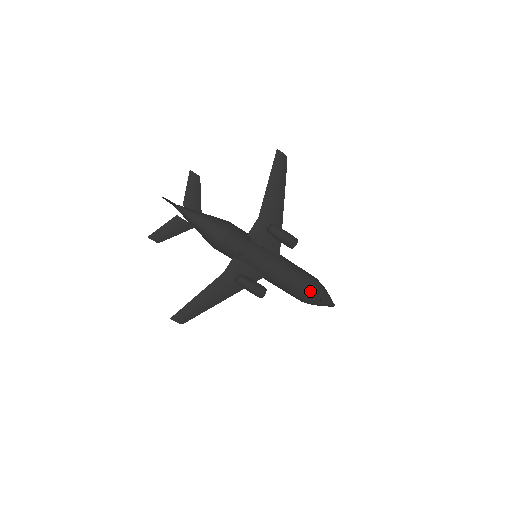
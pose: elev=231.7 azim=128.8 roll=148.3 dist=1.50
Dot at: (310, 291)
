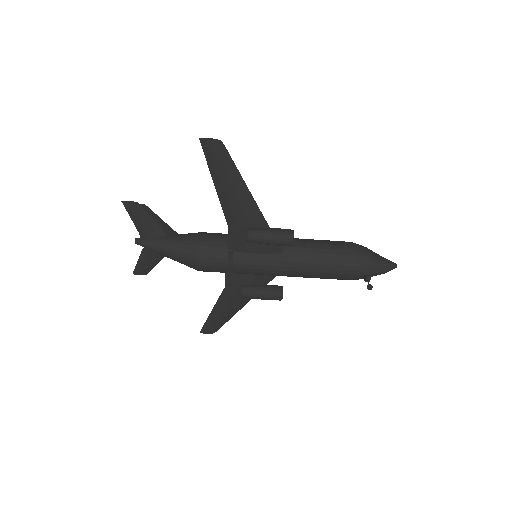
Dot at: (344, 274)
